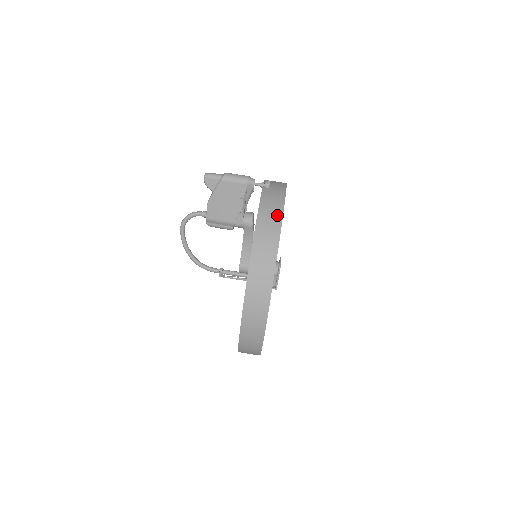
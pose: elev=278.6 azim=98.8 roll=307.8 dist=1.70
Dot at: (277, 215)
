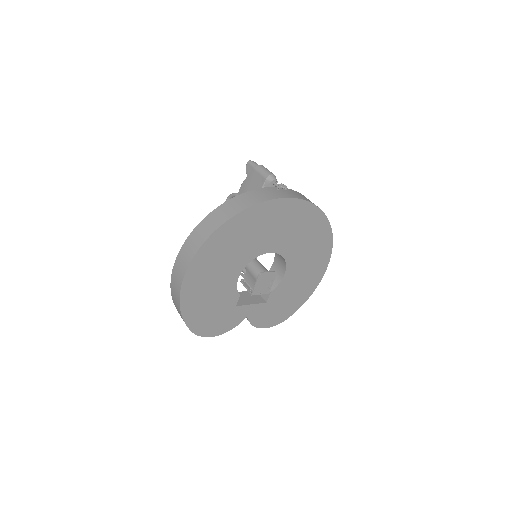
Dot at: (249, 203)
